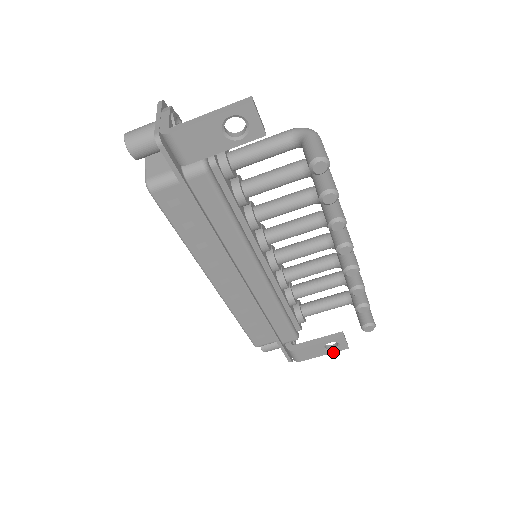
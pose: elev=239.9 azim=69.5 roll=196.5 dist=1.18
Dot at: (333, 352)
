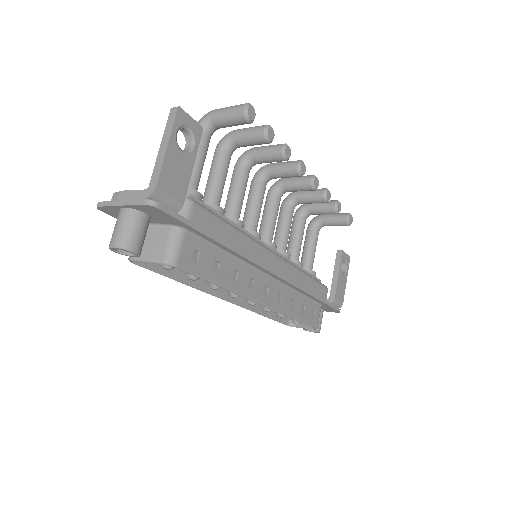
Dot at: occluded
